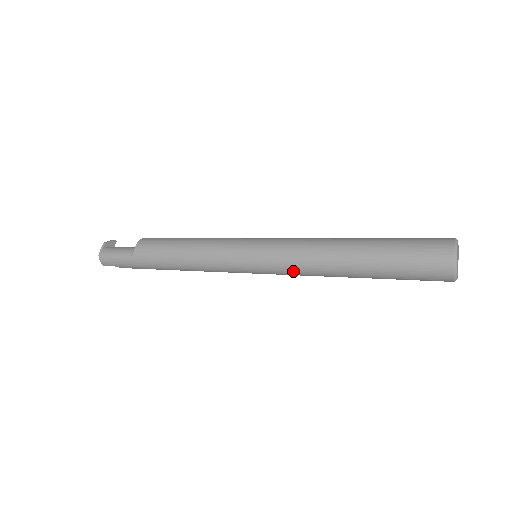
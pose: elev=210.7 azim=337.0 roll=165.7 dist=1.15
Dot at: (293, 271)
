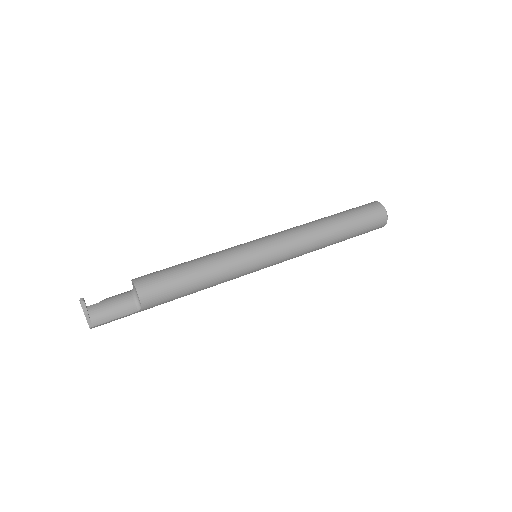
Dot at: occluded
